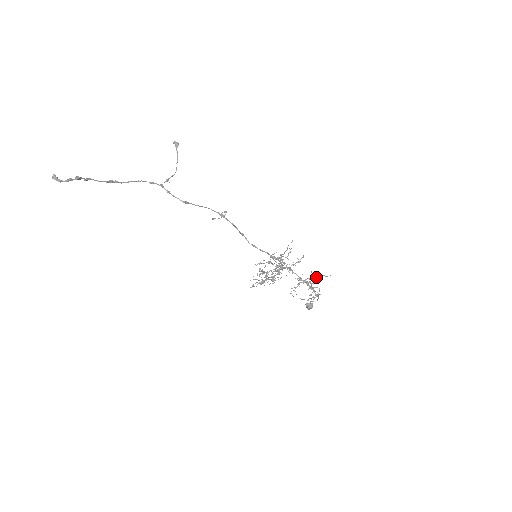
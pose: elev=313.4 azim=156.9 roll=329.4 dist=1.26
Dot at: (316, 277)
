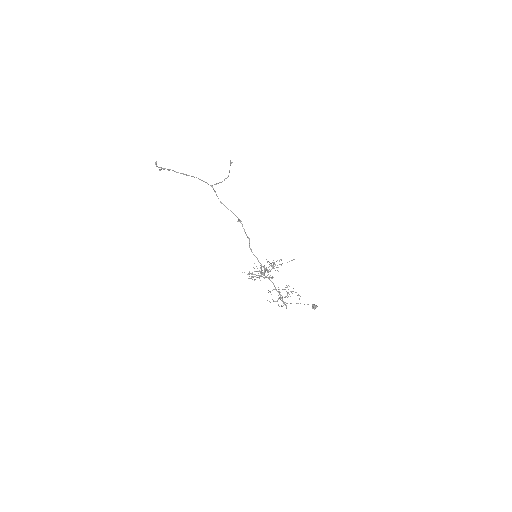
Dot at: occluded
